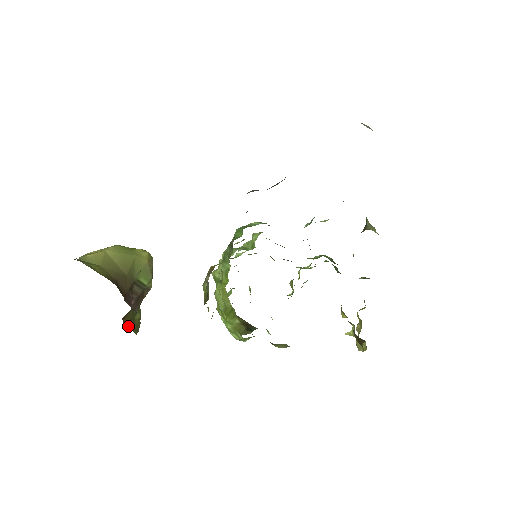
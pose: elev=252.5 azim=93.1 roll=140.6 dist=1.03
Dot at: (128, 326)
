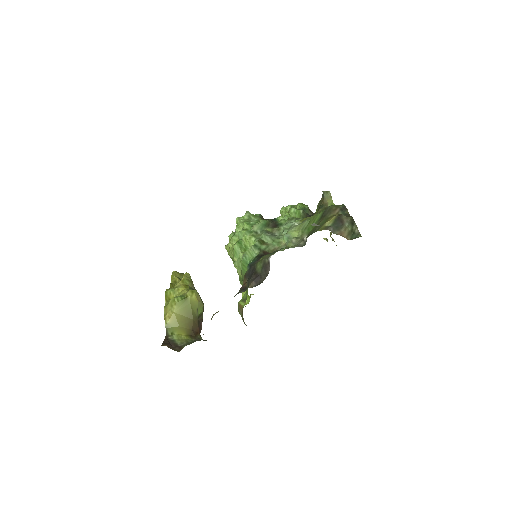
Dot at: occluded
